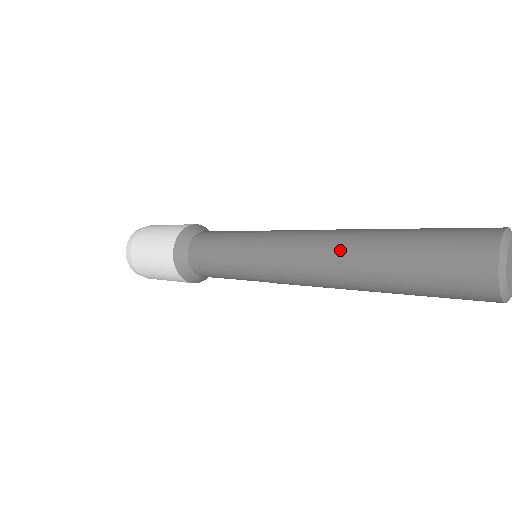
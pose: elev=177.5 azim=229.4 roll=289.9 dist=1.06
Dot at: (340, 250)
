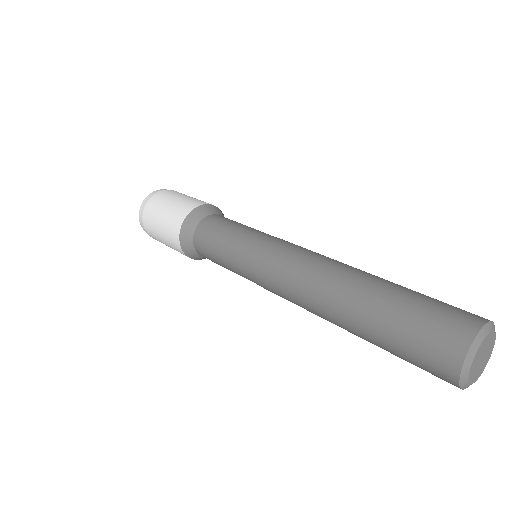
Dot at: (332, 281)
